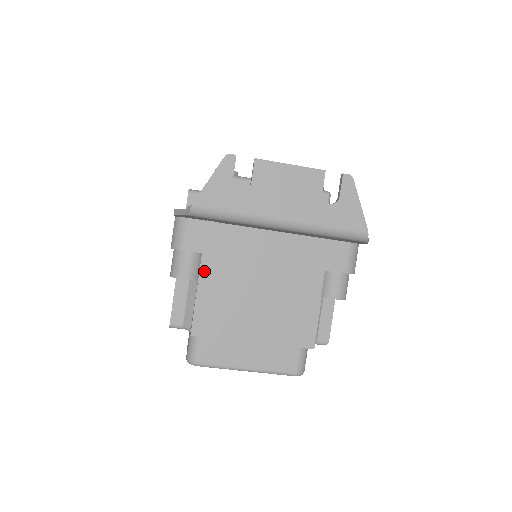
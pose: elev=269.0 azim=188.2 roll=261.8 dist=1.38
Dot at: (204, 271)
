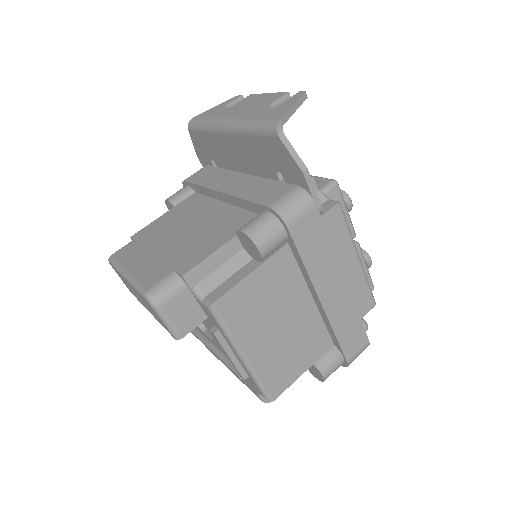
Dot at: (184, 202)
